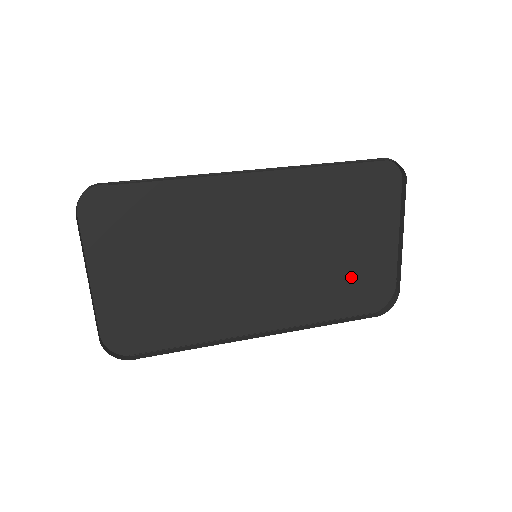
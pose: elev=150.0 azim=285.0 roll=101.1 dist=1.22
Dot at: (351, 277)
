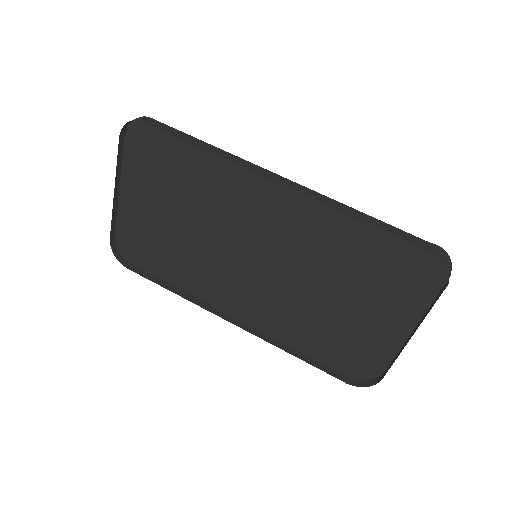
Dot at: (340, 333)
